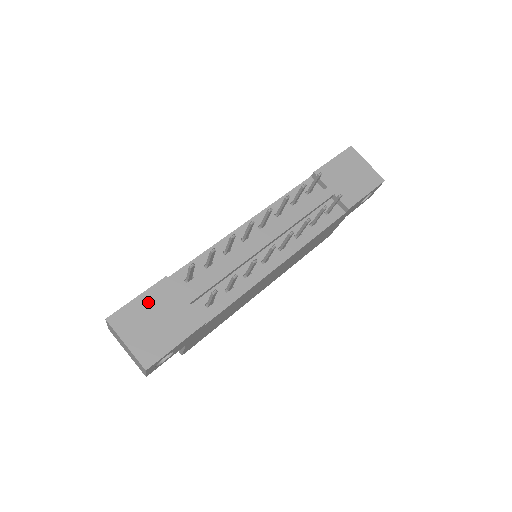
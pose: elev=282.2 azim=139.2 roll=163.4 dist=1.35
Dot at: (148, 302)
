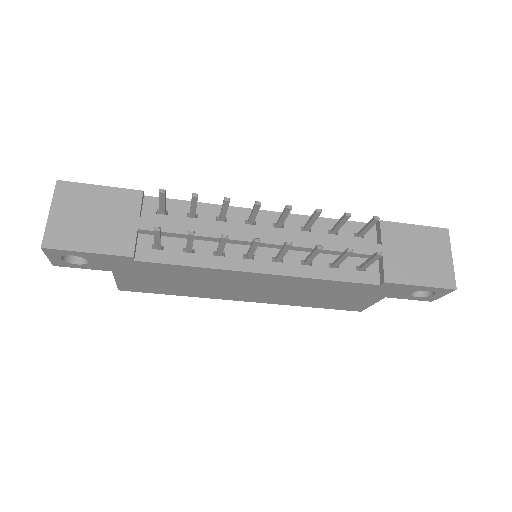
Dot at: (105, 197)
